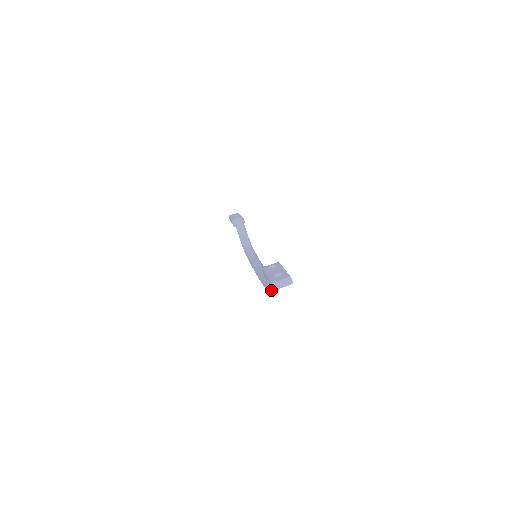
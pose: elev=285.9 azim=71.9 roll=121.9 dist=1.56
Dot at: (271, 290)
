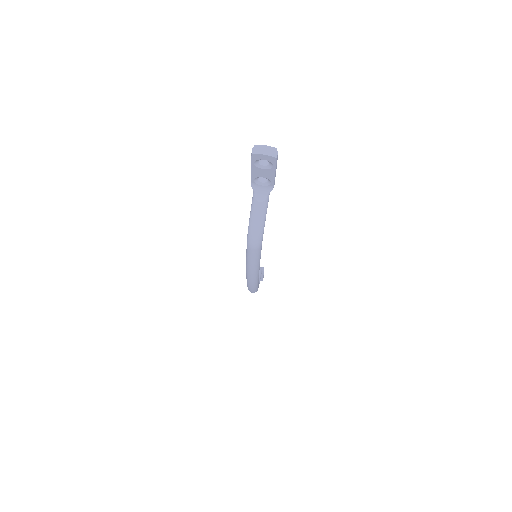
Dot at: (251, 227)
